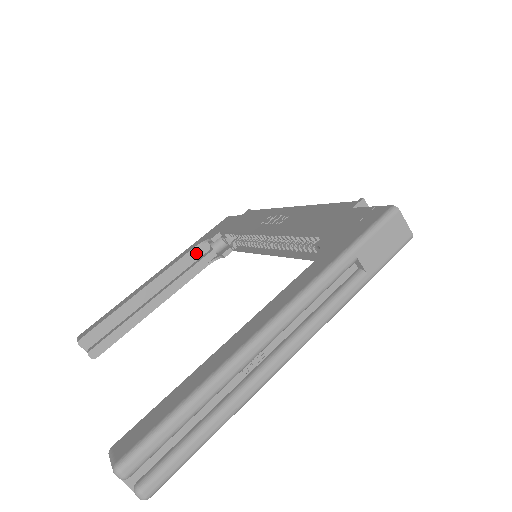
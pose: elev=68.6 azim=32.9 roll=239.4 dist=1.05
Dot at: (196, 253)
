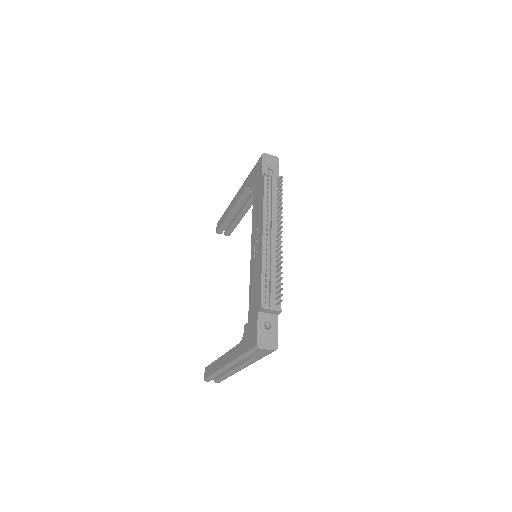
Dot at: occluded
